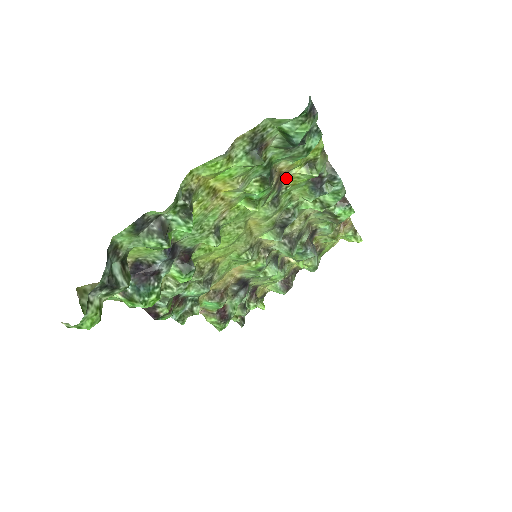
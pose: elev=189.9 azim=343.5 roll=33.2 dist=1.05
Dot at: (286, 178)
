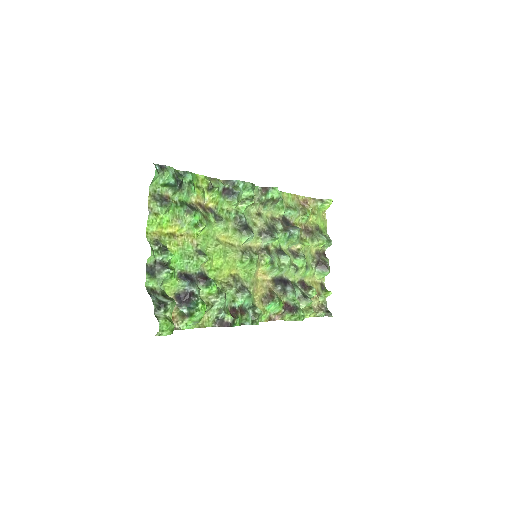
Dot at: (210, 205)
